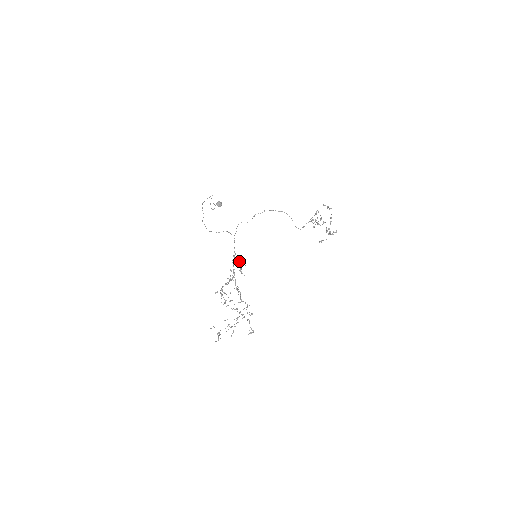
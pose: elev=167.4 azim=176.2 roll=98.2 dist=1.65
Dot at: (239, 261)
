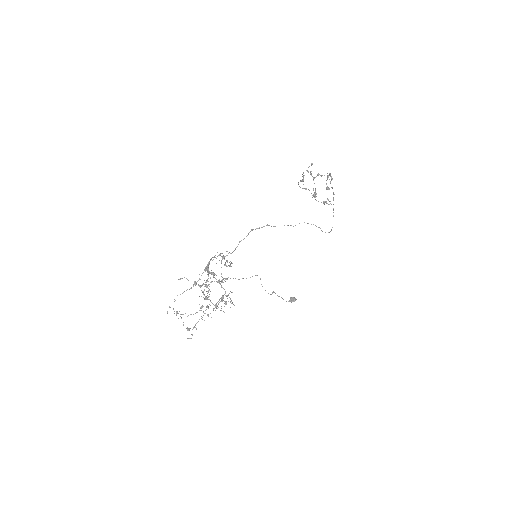
Dot at: (227, 261)
